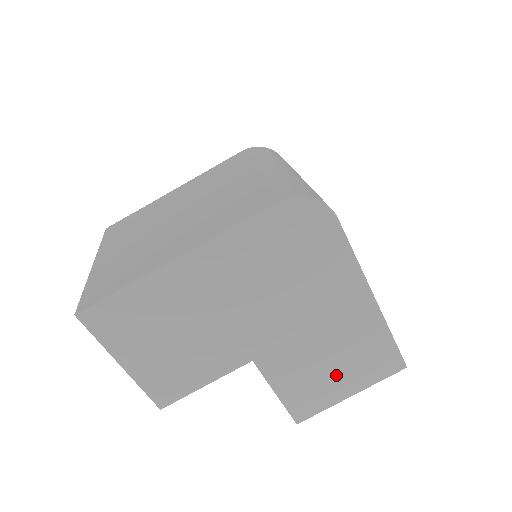
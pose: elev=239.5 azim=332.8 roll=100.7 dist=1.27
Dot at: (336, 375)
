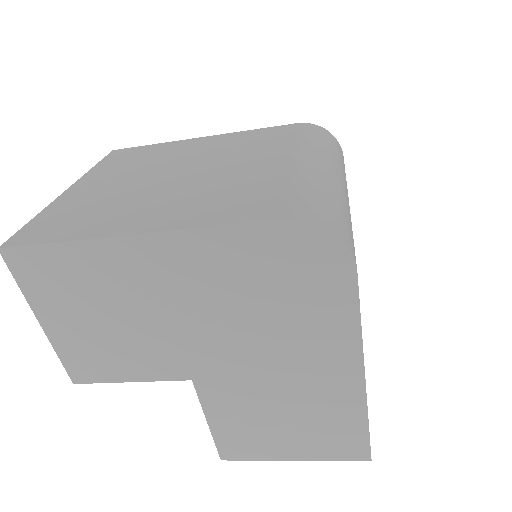
Dot at: (284, 434)
